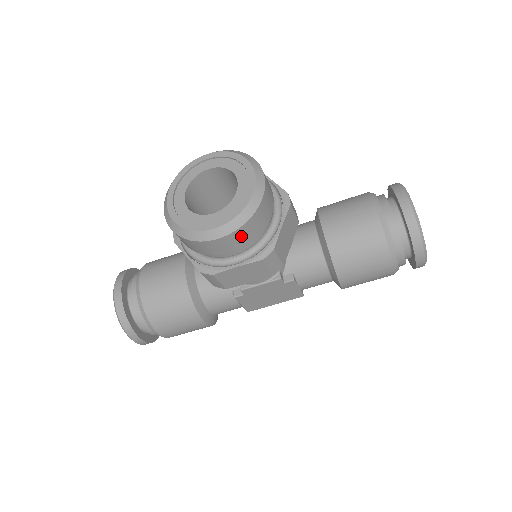
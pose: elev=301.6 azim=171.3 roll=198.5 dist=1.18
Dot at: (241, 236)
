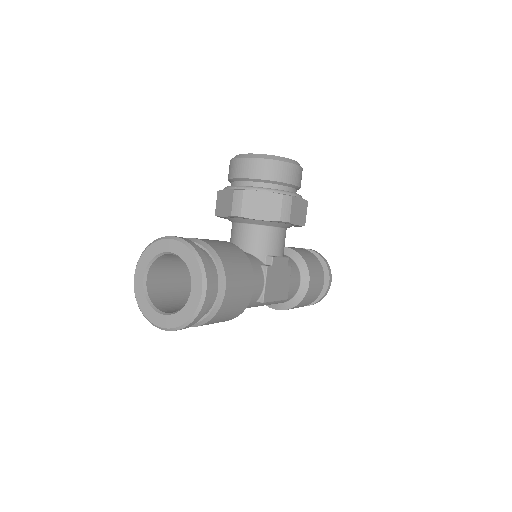
Dot at: (301, 177)
